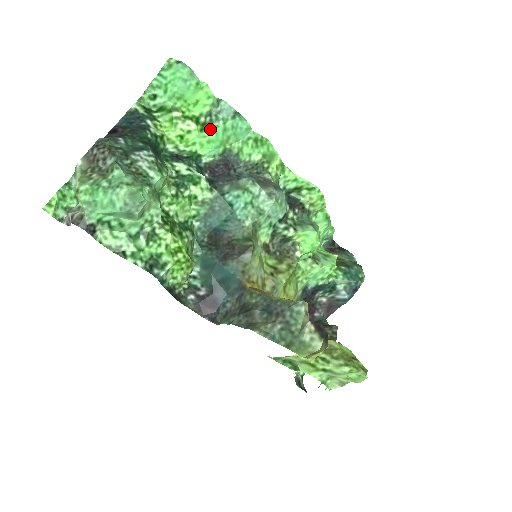
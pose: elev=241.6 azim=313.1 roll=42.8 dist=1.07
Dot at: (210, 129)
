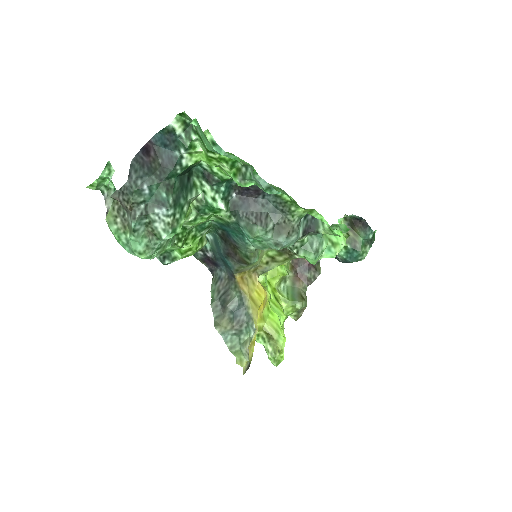
Dot at: (241, 181)
